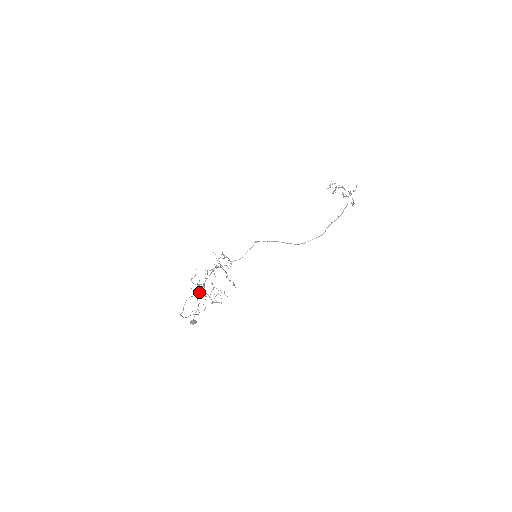
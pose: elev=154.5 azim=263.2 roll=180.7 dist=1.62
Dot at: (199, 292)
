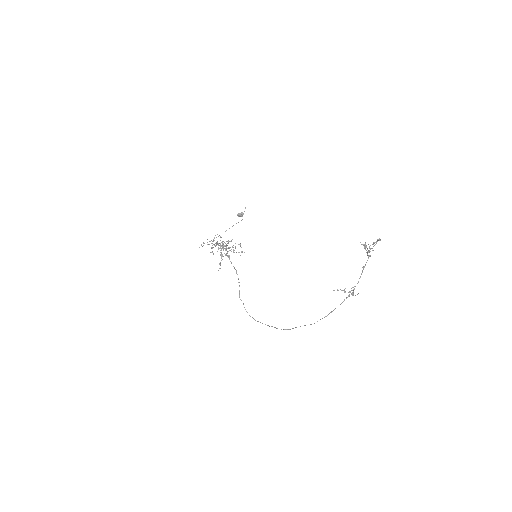
Dot at: (211, 248)
